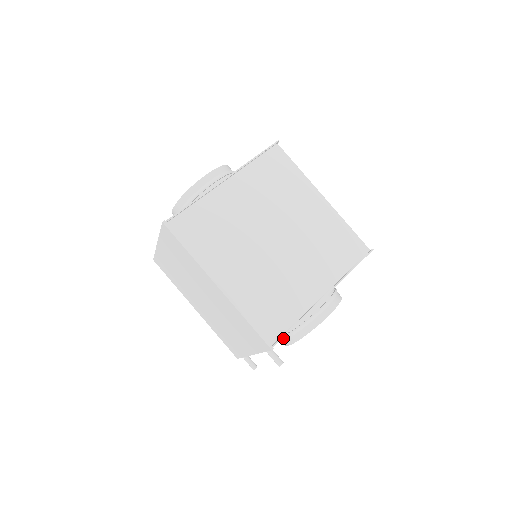
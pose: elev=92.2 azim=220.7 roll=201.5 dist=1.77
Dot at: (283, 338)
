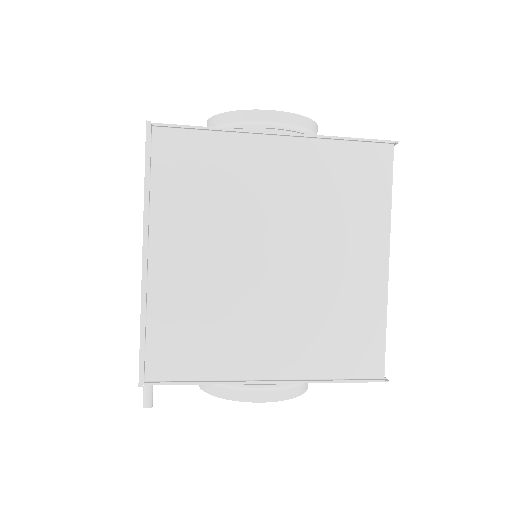
Dot at: occluded
